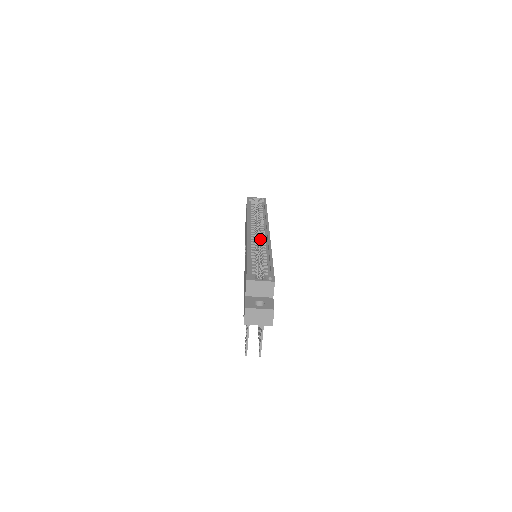
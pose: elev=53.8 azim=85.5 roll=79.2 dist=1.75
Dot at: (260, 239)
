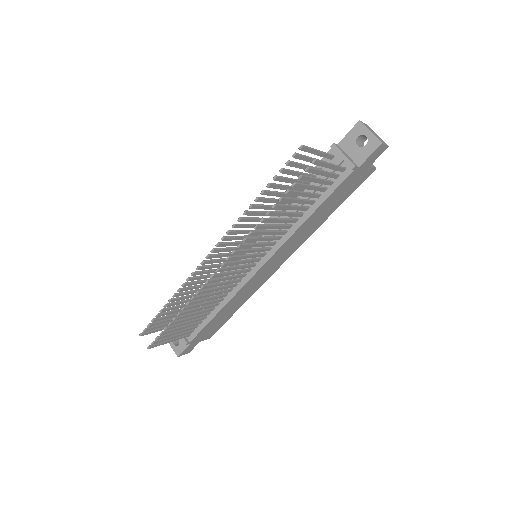
Dot at: occluded
